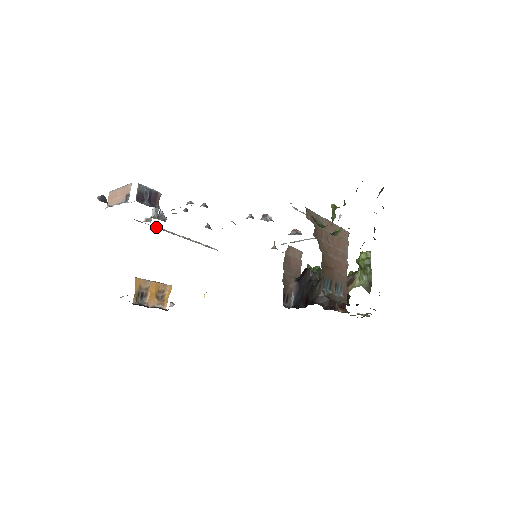
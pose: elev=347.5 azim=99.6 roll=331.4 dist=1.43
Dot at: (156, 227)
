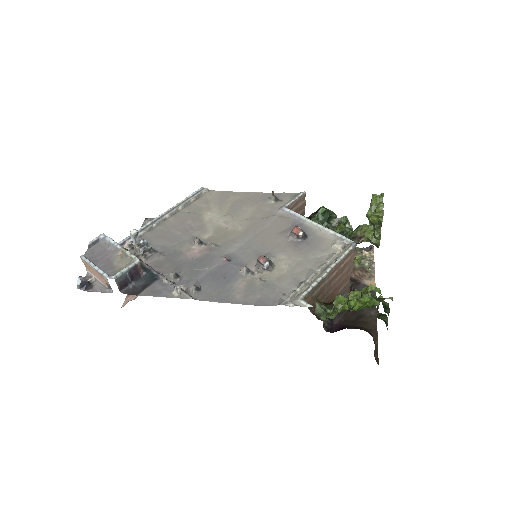
Dot at: (140, 233)
